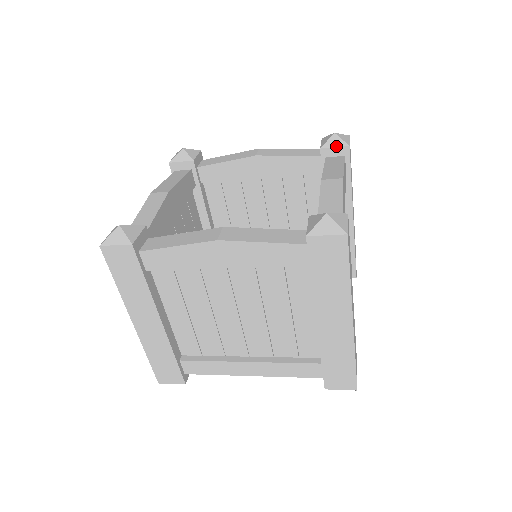
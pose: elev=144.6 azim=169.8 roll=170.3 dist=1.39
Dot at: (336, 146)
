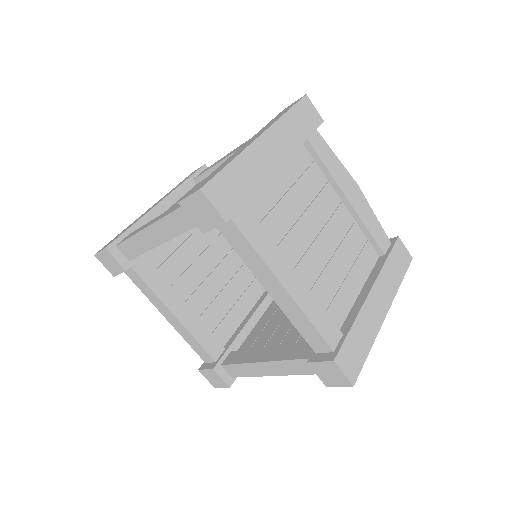
Dot at: occluded
